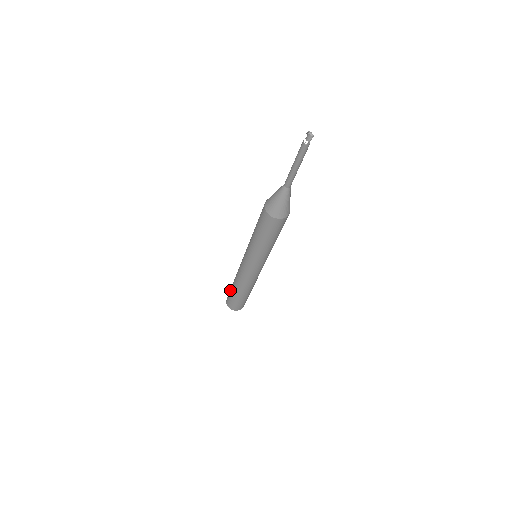
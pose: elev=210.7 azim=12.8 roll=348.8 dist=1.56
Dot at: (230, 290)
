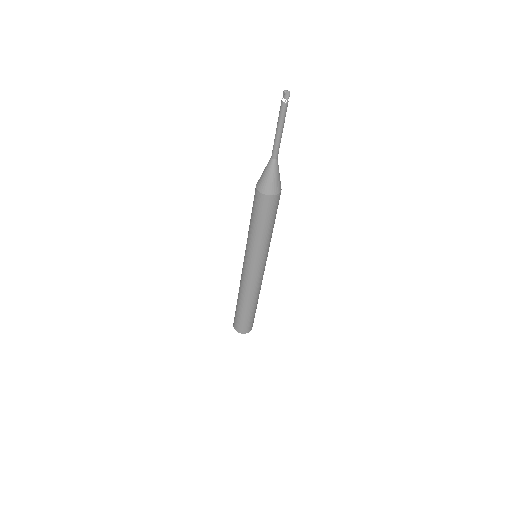
Dot at: (236, 313)
